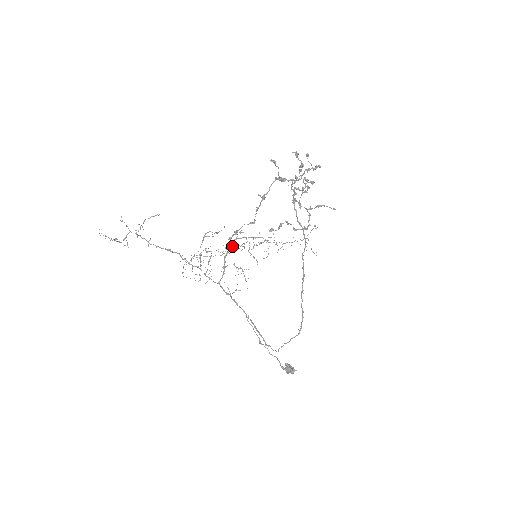
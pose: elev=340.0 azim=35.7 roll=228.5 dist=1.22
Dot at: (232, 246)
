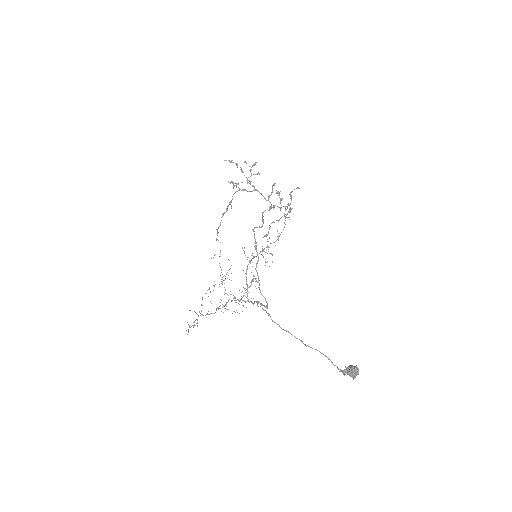
Dot at: (247, 268)
